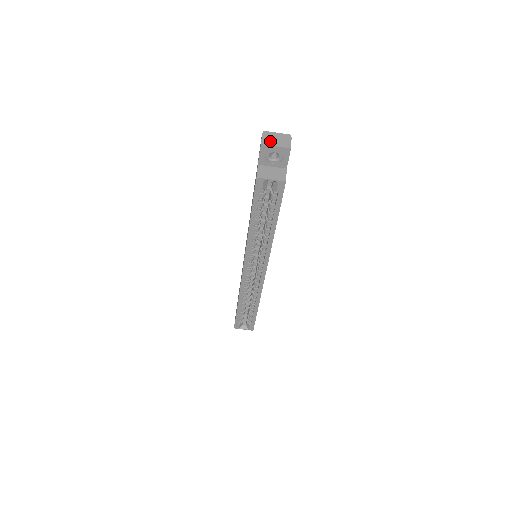
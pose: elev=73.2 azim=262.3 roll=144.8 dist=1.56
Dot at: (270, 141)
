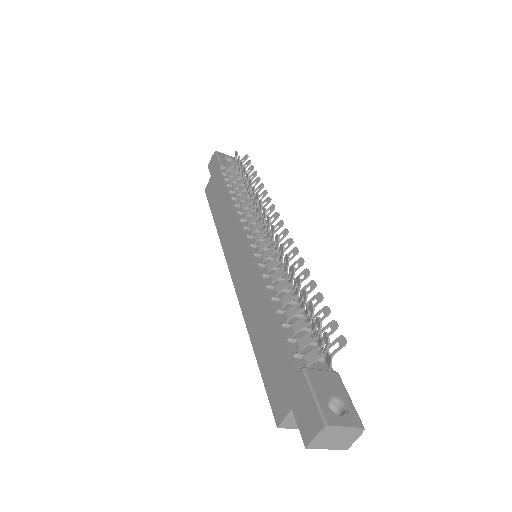
Dot at: (324, 443)
